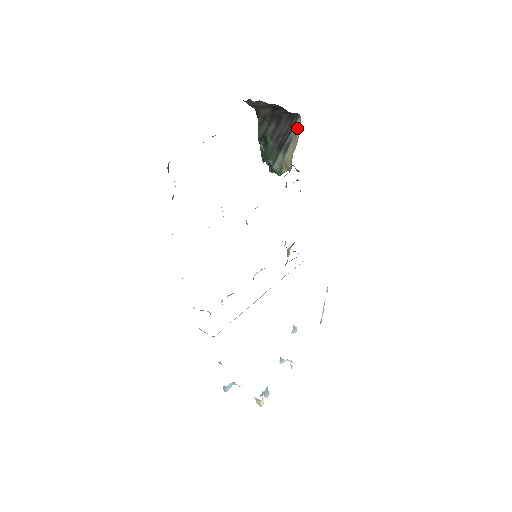
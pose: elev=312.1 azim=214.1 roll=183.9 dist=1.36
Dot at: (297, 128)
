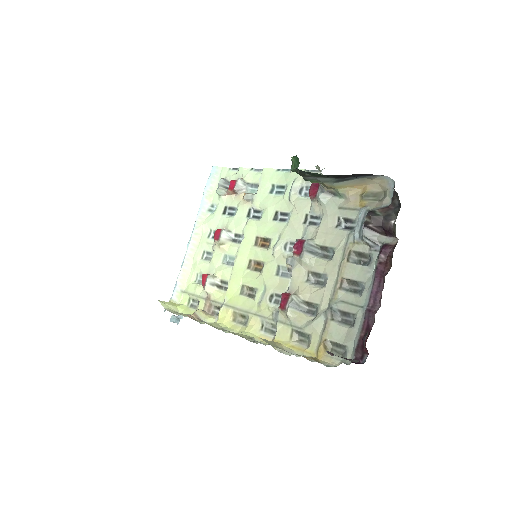
Dot at: (374, 178)
